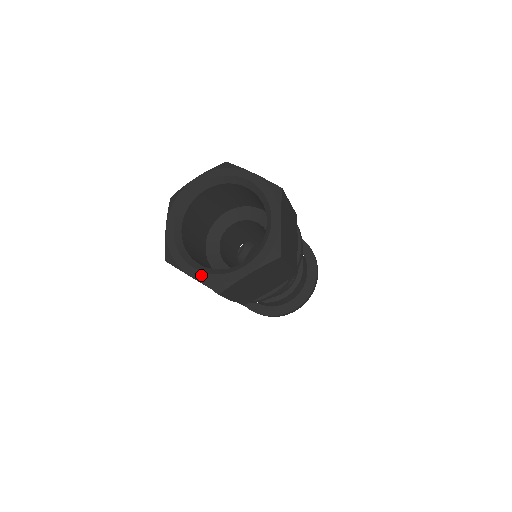
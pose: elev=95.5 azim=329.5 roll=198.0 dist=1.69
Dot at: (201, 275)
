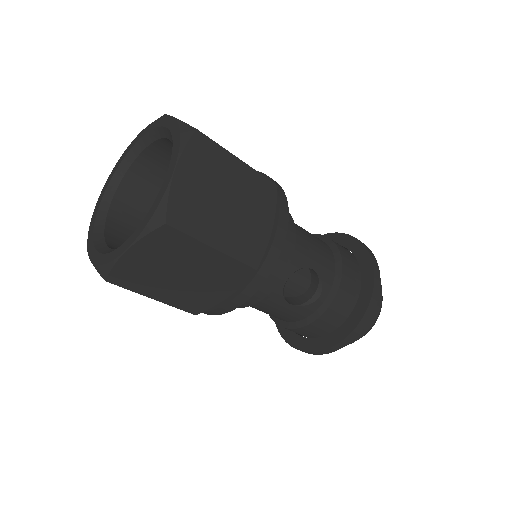
Dot at: (96, 256)
